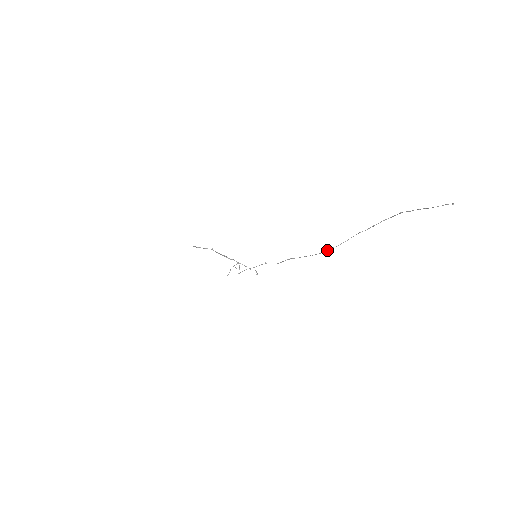
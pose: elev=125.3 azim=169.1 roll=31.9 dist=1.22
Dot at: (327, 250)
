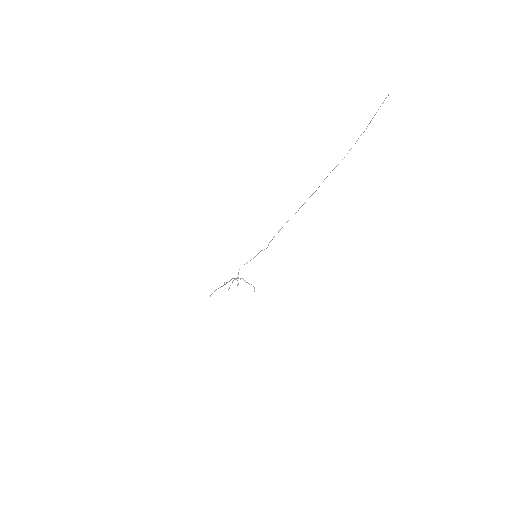
Dot at: occluded
